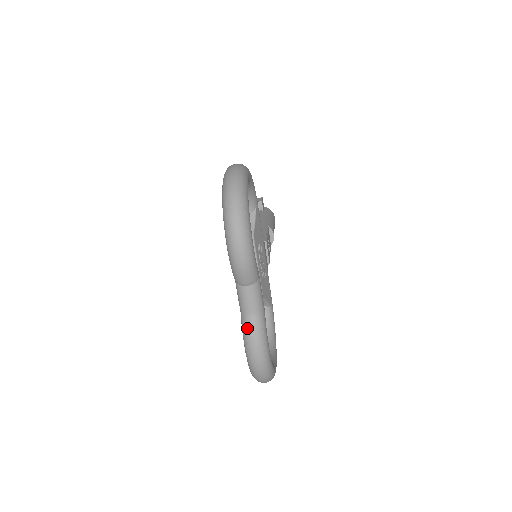
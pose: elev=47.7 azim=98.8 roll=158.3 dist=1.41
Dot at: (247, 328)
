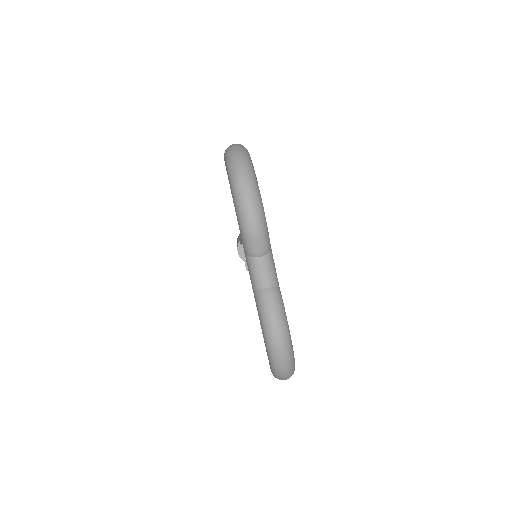
Dot at: (264, 304)
